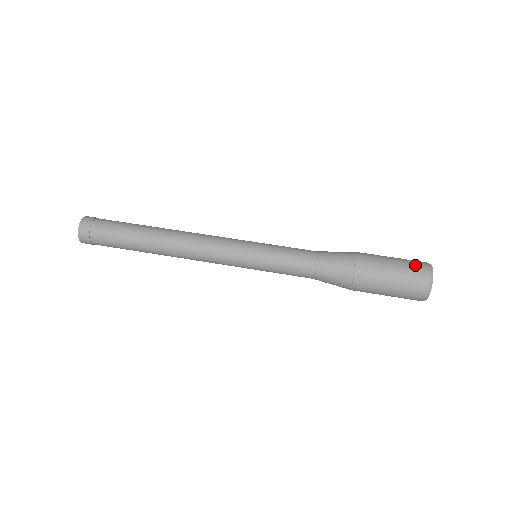
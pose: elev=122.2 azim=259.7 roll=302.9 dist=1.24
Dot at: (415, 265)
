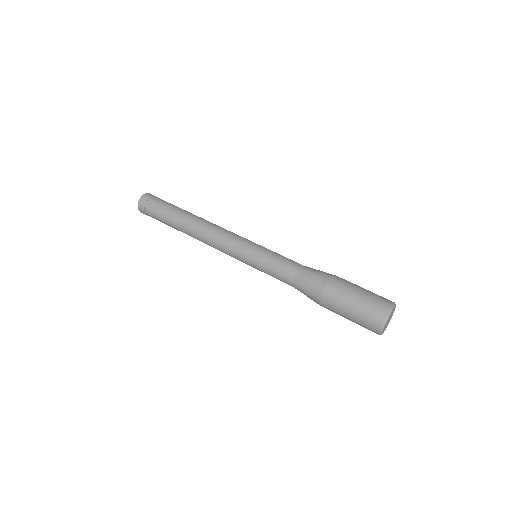
Dot at: occluded
